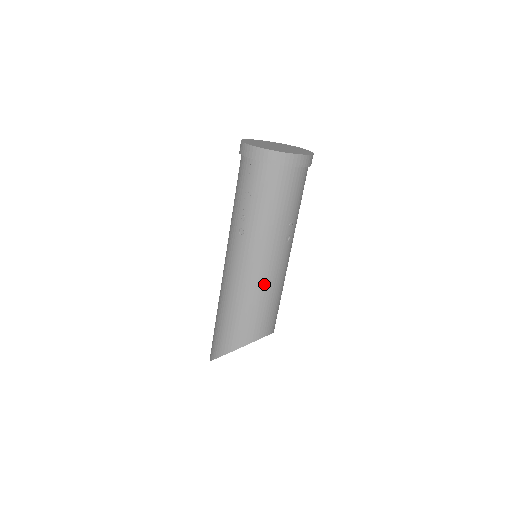
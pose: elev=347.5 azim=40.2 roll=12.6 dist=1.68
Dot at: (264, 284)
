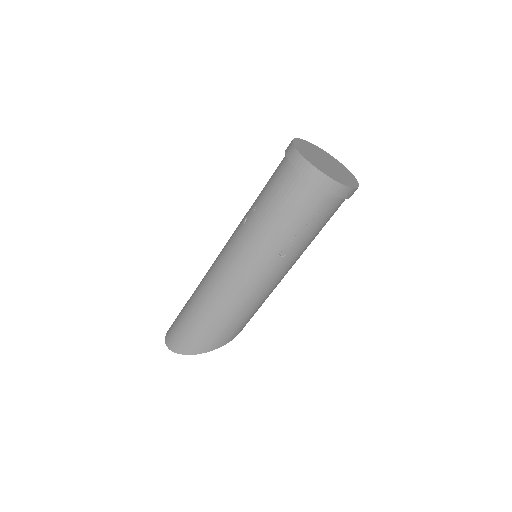
Dot at: occluded
